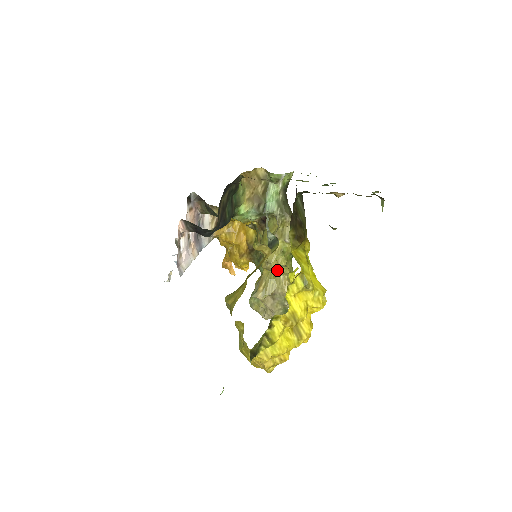
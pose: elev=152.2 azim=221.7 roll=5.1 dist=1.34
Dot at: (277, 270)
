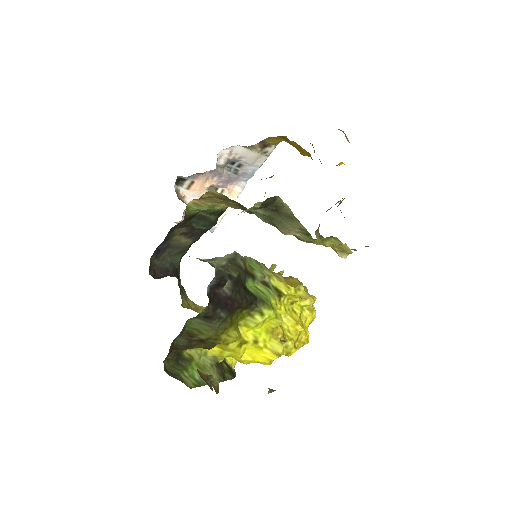
Dot at: (283, 272)
